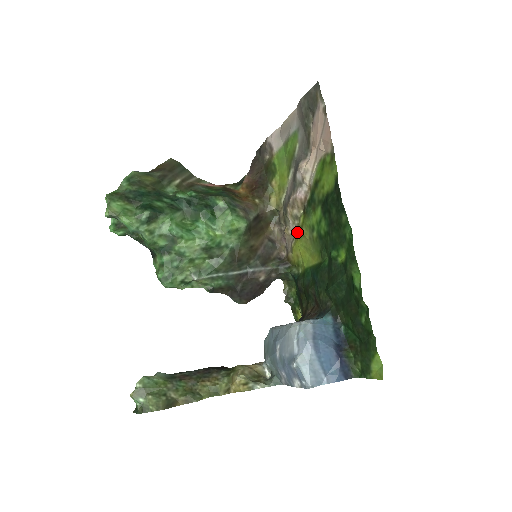
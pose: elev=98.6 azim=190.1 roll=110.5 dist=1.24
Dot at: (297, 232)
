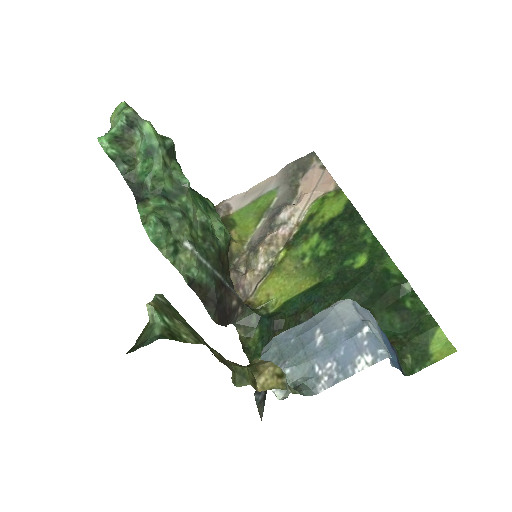
Dot at: (271, 269)
